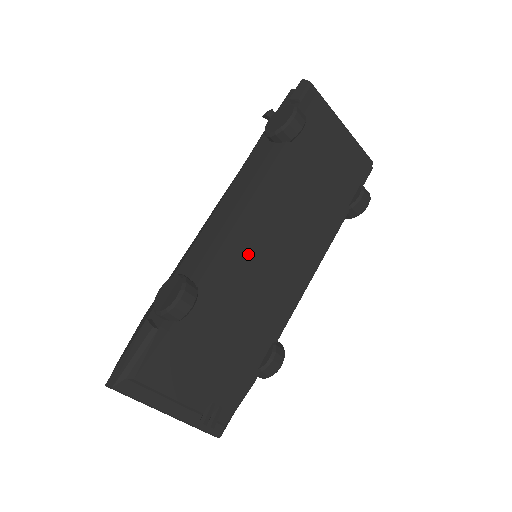
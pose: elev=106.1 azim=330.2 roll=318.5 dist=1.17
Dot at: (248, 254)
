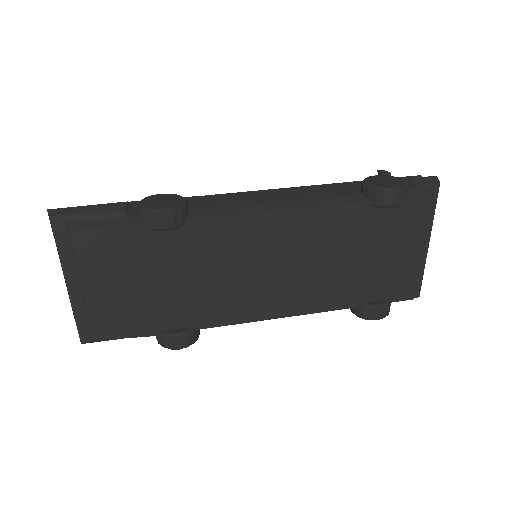
Dot at: (249, 244)
